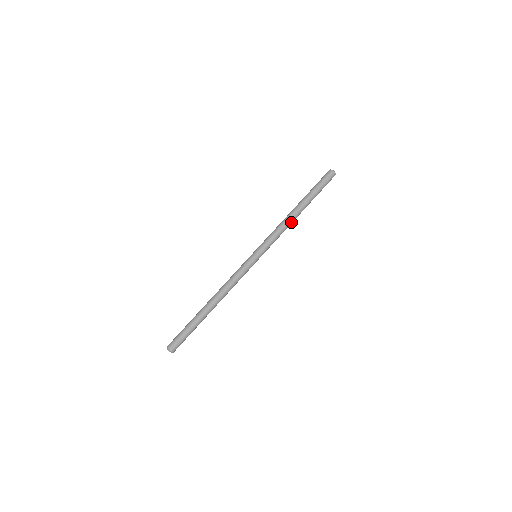
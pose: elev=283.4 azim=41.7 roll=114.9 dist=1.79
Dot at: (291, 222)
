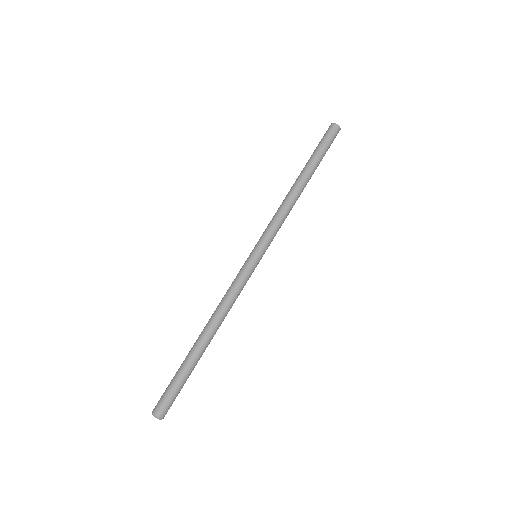
Dot at: (295, 201)
